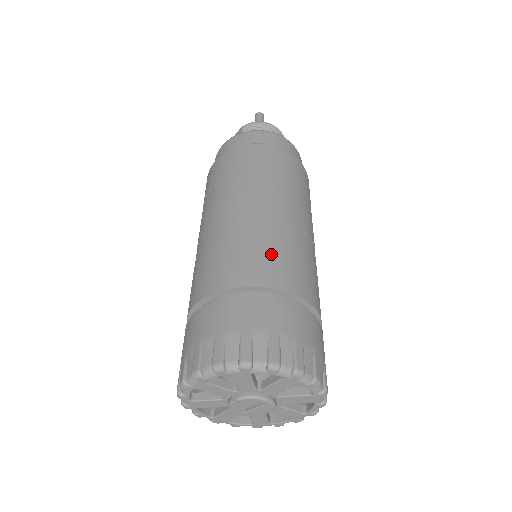
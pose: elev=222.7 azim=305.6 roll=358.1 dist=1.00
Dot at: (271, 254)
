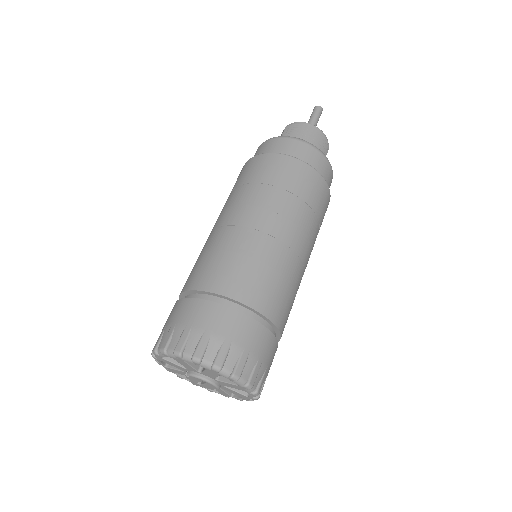
Dot at: (235, 265)
